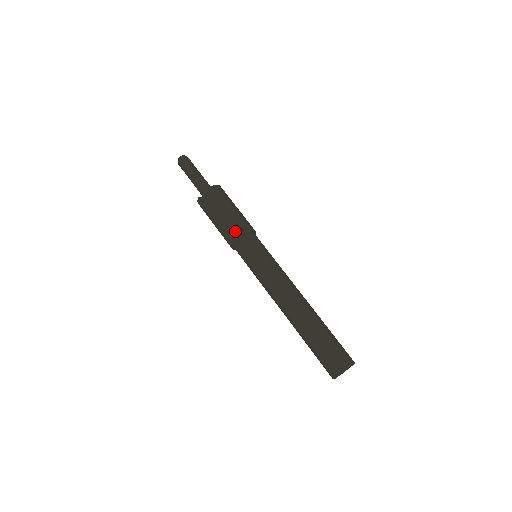
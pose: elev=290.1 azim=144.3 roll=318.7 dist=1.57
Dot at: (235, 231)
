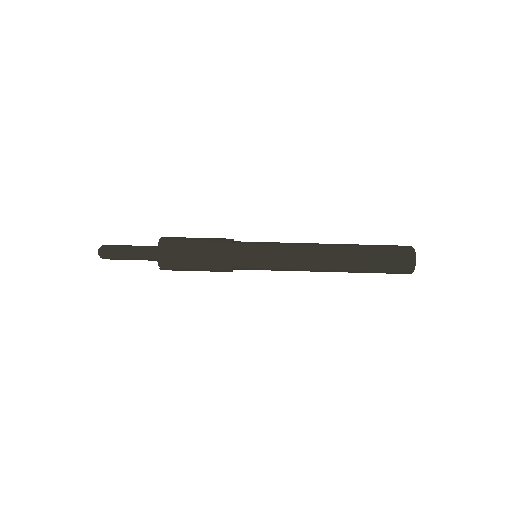
Dot at: (222, 264)
